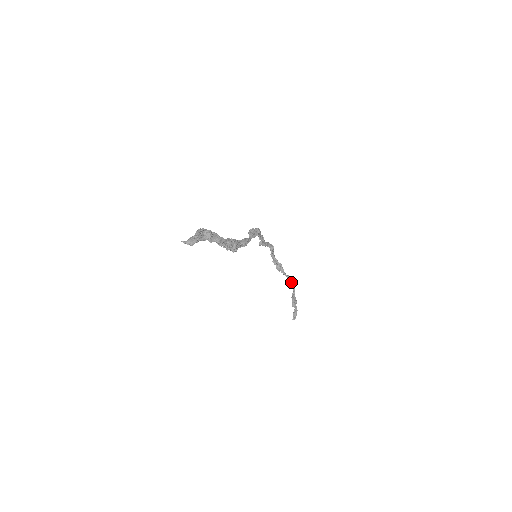
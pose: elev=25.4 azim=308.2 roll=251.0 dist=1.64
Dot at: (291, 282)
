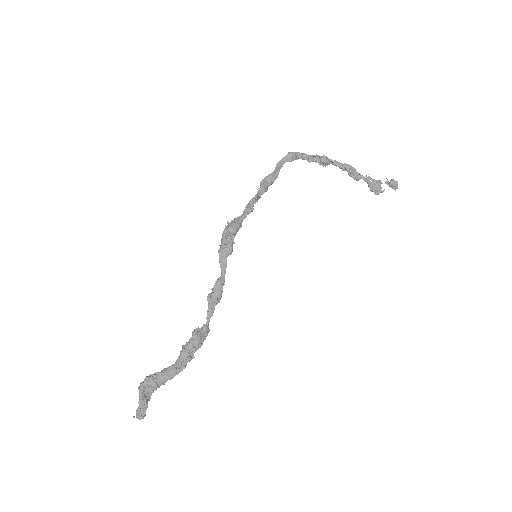
Dot at: (354, 172)
